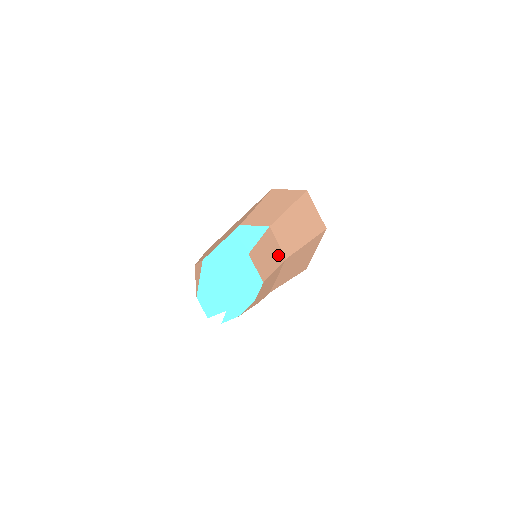
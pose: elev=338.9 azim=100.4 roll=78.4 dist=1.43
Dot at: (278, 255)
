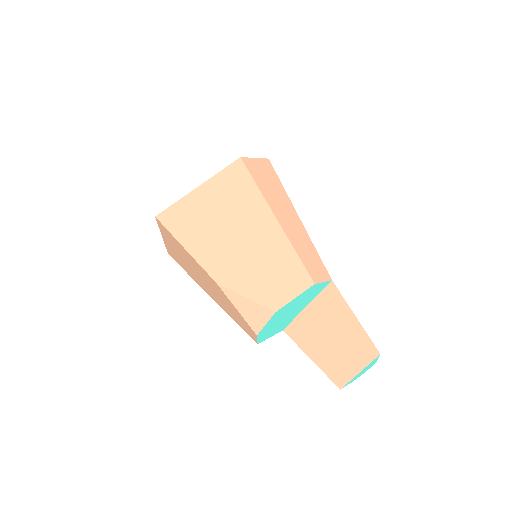
Dot at: occluded
